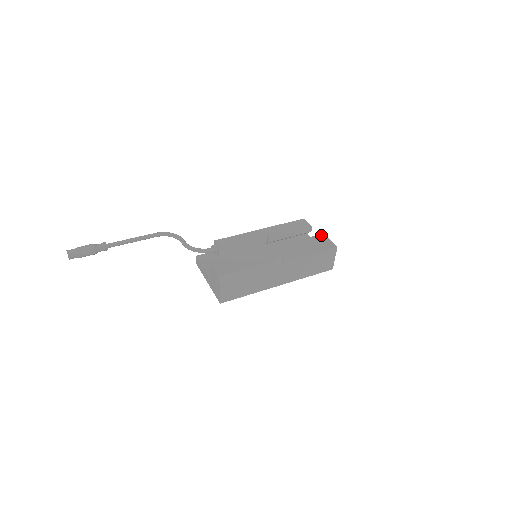
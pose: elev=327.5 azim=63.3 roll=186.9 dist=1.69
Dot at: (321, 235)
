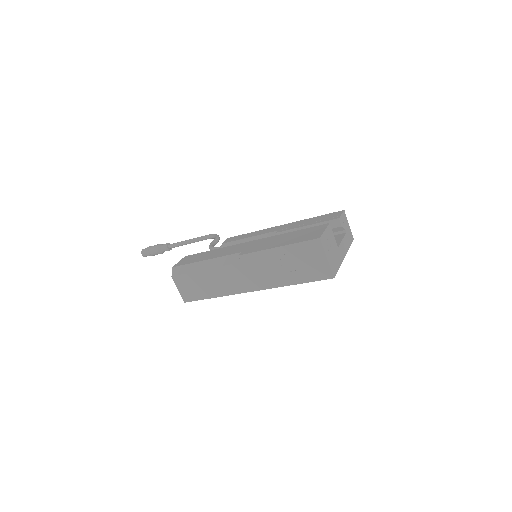
Dot at: (323, 225)
